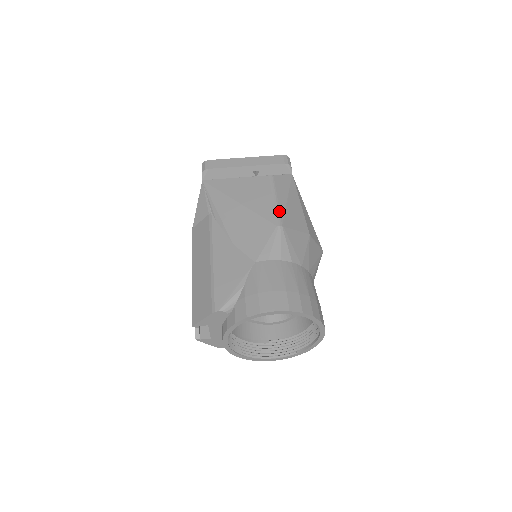
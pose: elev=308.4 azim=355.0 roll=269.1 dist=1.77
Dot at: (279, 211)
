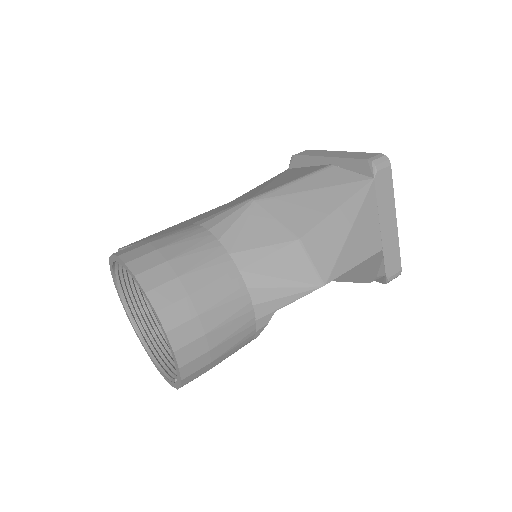
Dot at: (277, 190)
